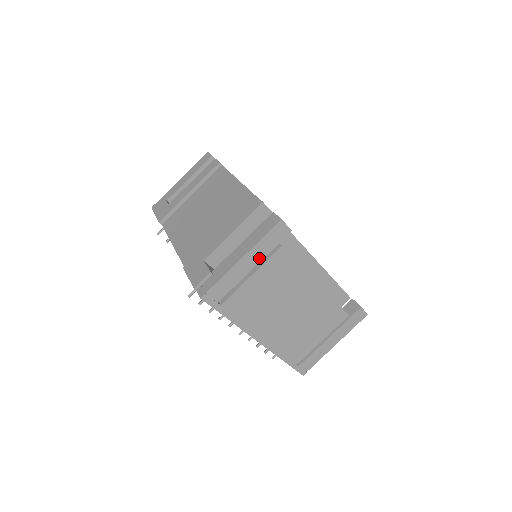
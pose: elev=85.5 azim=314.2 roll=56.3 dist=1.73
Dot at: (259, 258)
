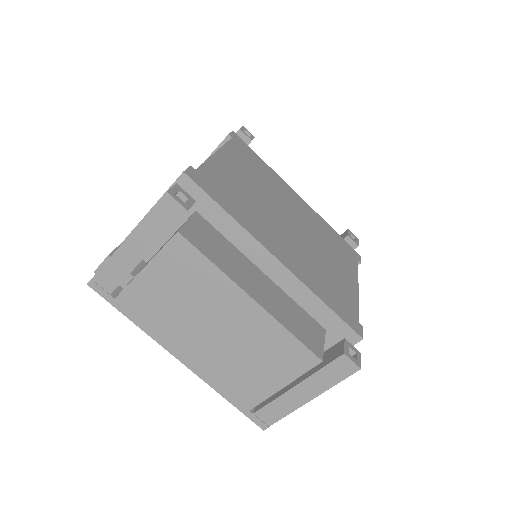
Dot at: (149, 244)
